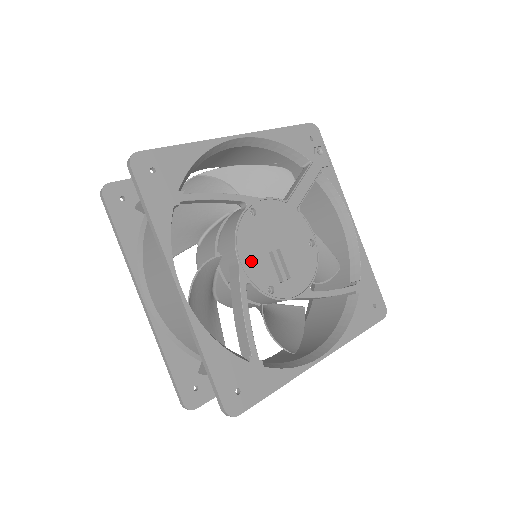
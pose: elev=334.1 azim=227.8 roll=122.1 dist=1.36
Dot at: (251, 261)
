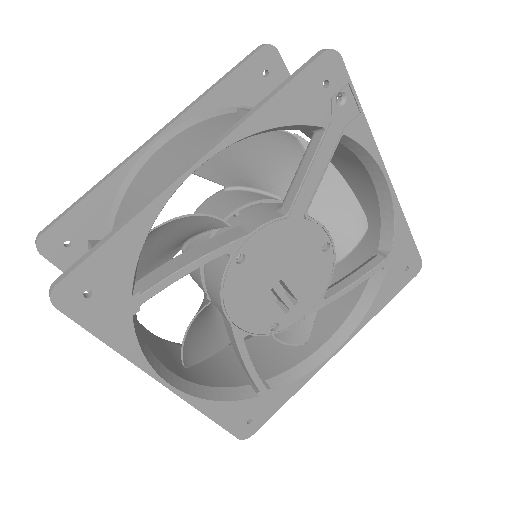
Dot at: (246, 314)
